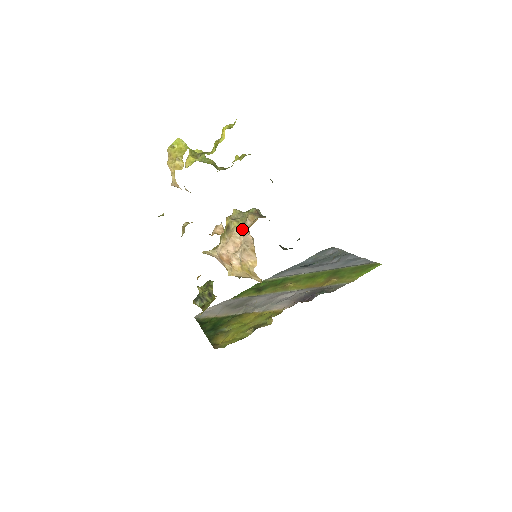
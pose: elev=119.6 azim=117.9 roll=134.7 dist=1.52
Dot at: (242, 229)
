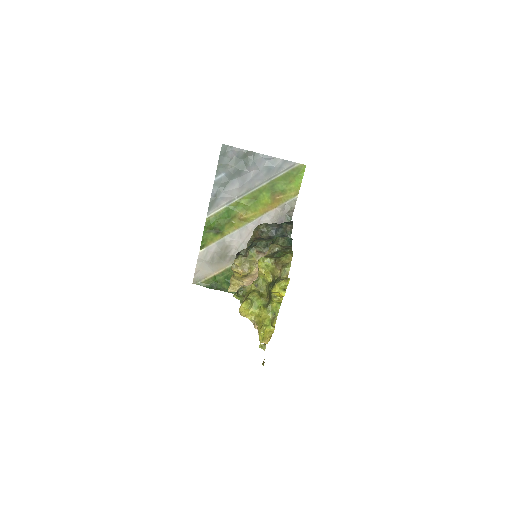
Dot at: (257, 269)
